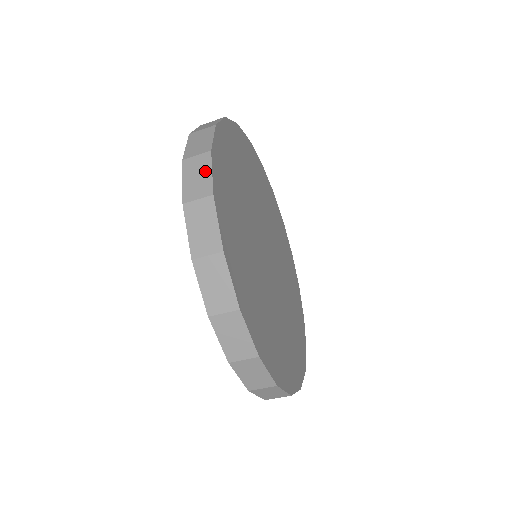
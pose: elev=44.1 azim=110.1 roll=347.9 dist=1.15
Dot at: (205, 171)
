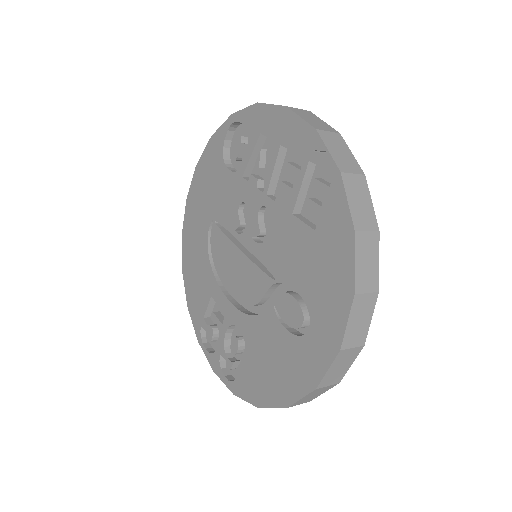
Dot at: (321, 393)
